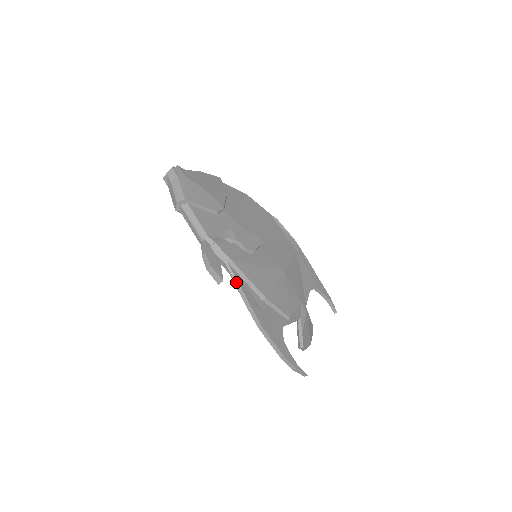
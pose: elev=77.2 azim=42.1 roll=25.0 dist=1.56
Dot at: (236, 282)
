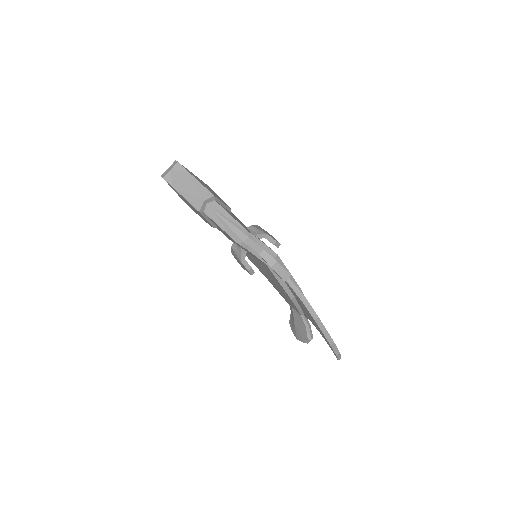
Dot at: occluded
